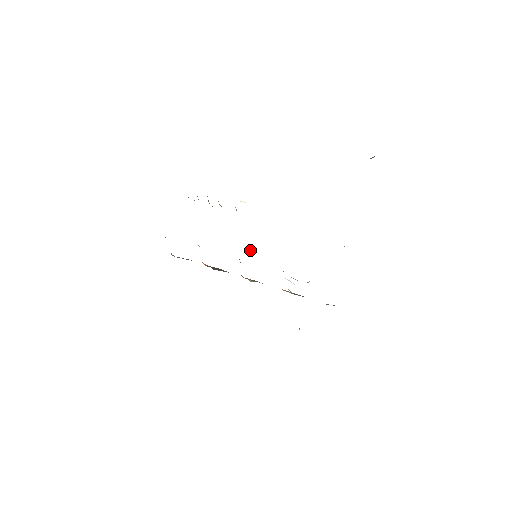
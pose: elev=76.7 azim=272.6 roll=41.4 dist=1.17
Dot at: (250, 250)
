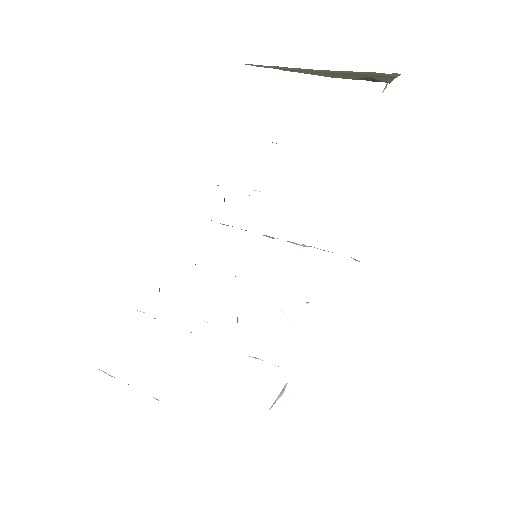
Dot at: occluded
